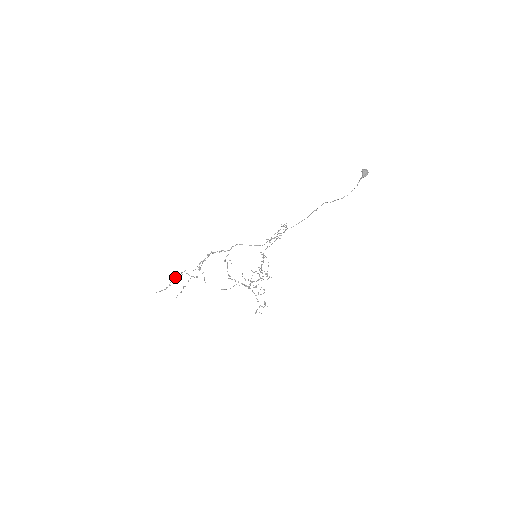
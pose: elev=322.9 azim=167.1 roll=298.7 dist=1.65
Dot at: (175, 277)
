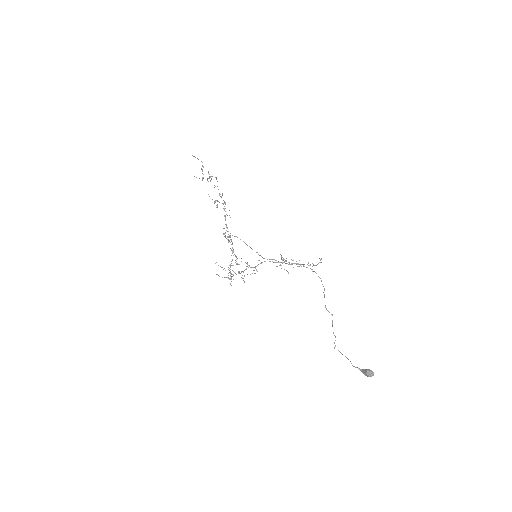
Dot at: (203, 174)
